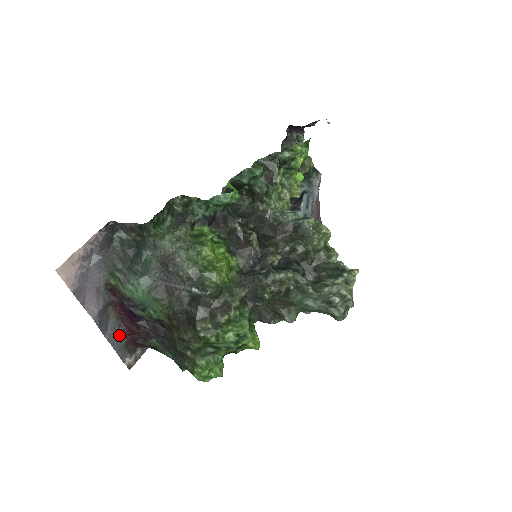
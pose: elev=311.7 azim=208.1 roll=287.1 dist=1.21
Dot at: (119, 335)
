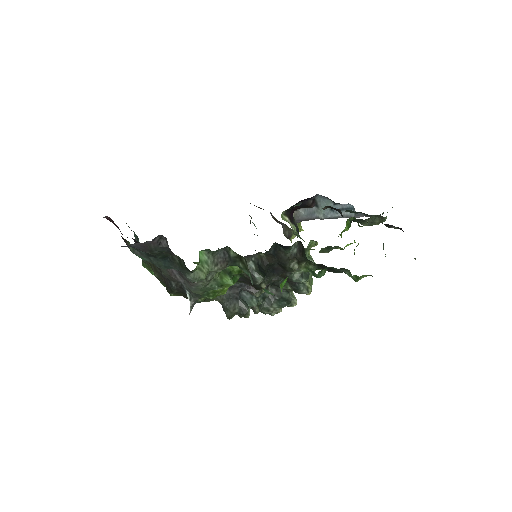
Dot at: occluded
